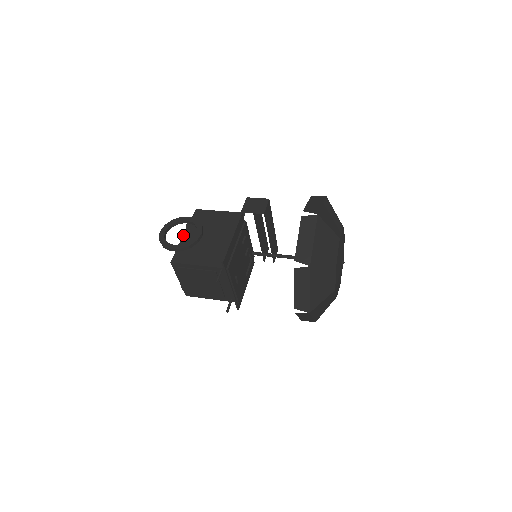
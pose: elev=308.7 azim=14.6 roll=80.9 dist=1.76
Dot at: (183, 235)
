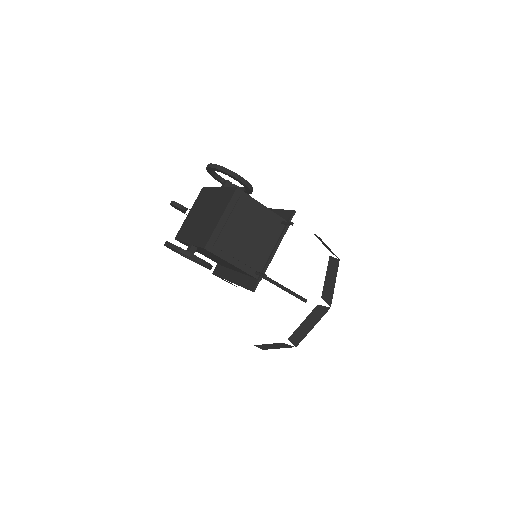
Dot at: (231, 182)
